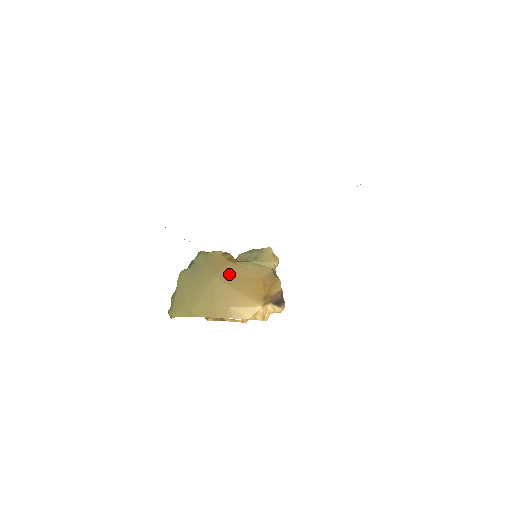
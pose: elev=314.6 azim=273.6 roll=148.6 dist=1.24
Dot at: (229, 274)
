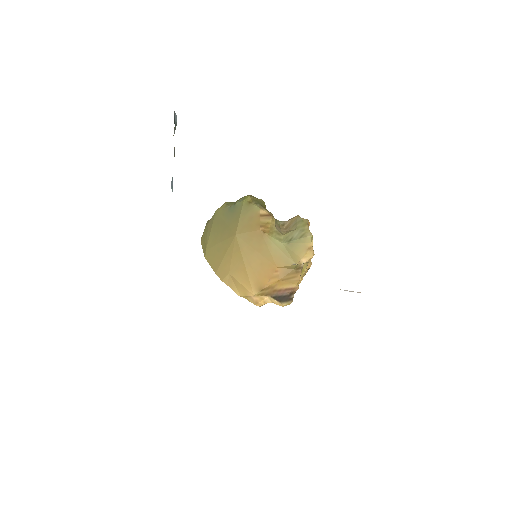
Dot at: (250, 242)
